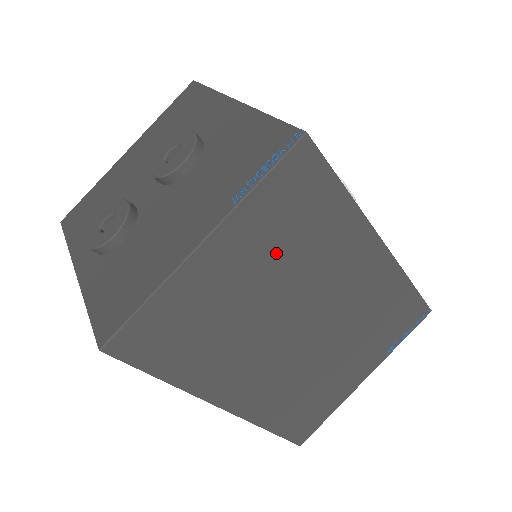
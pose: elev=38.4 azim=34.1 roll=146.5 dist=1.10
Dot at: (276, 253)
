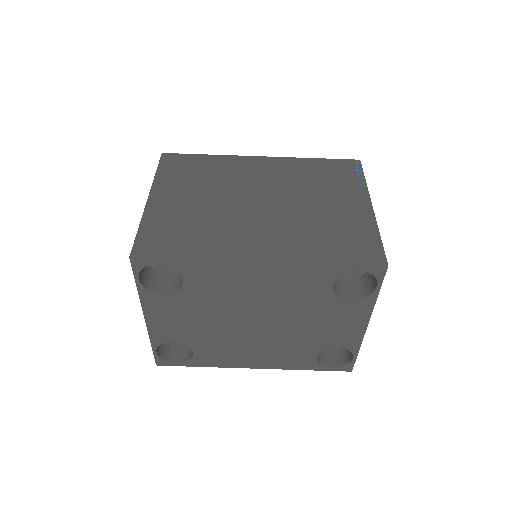
Dot at: (196, 185)
